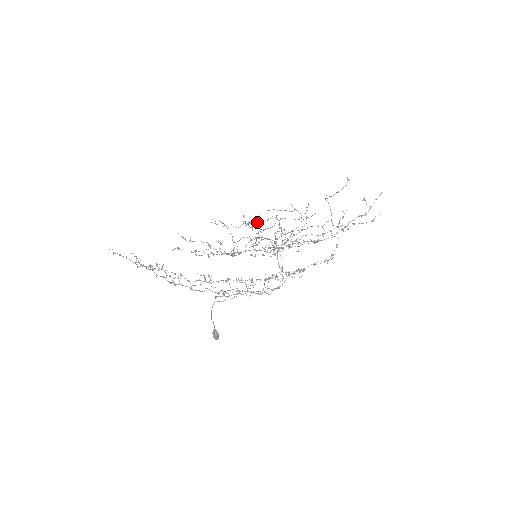
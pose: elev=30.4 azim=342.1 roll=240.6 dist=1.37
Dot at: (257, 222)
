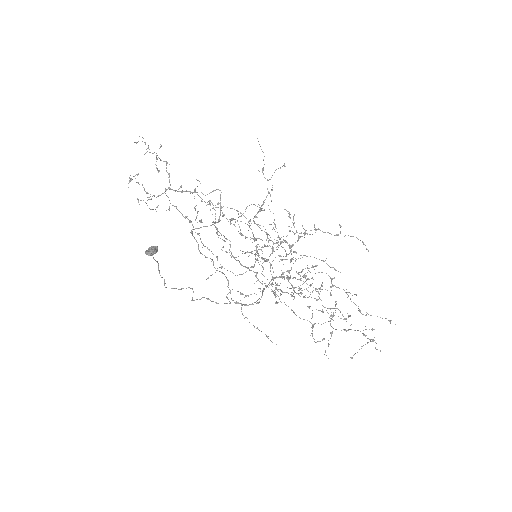
Dot at: occluded
